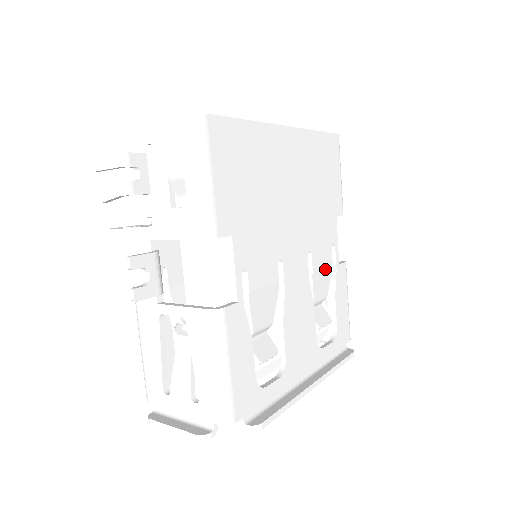
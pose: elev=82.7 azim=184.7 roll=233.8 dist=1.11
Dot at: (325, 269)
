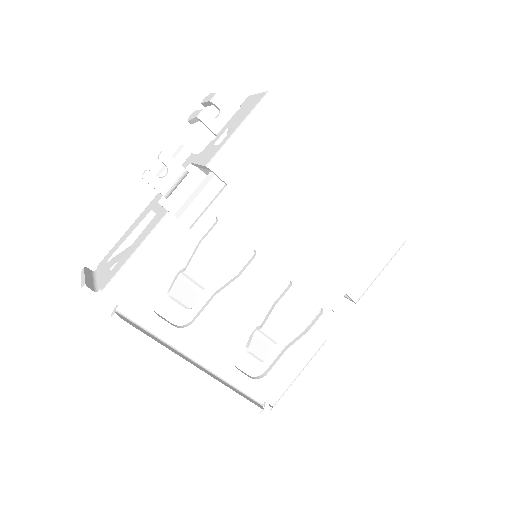
Dot at: (296, 315)
